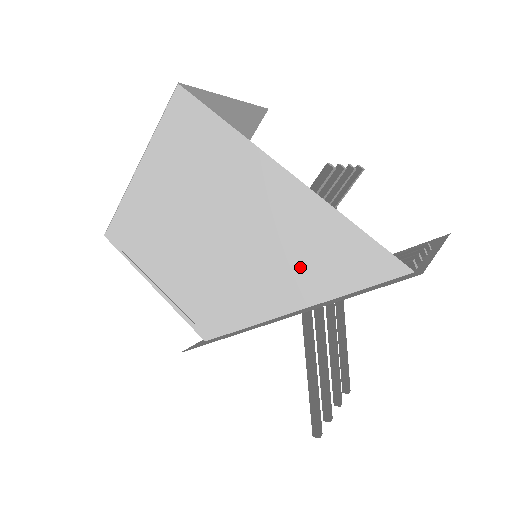
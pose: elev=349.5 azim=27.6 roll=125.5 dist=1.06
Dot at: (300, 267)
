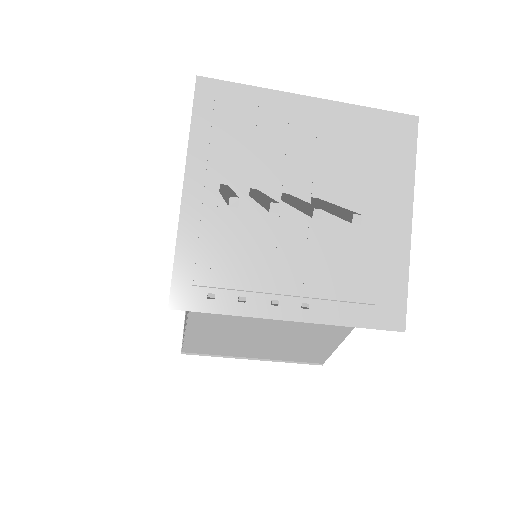
Dot at: occluded
